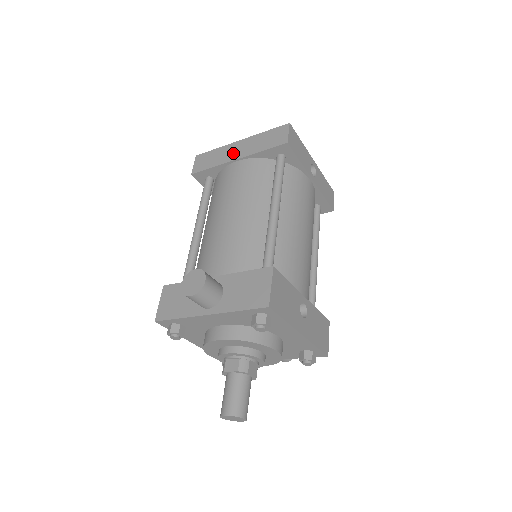
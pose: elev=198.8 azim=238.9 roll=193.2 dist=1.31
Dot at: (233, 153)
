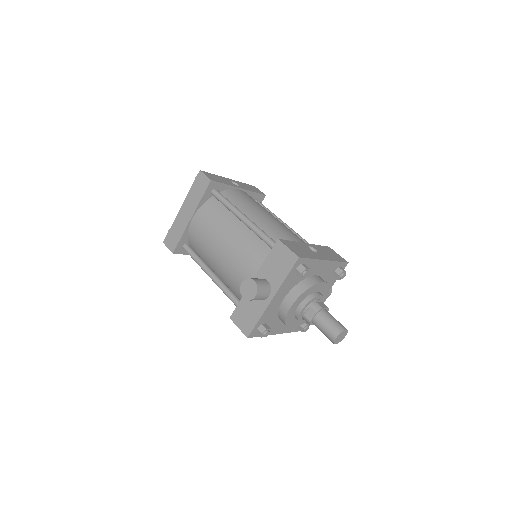
Dot at: (185, 217)
